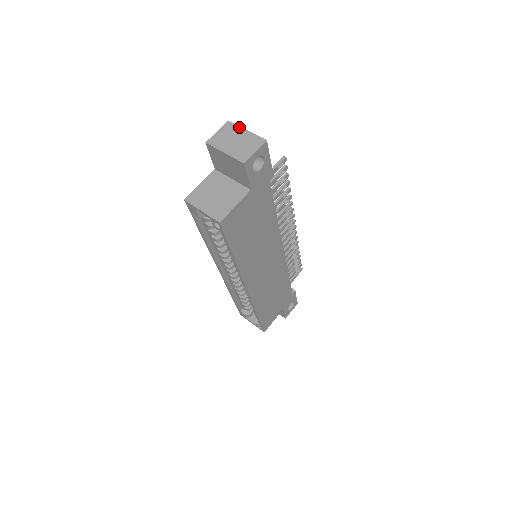
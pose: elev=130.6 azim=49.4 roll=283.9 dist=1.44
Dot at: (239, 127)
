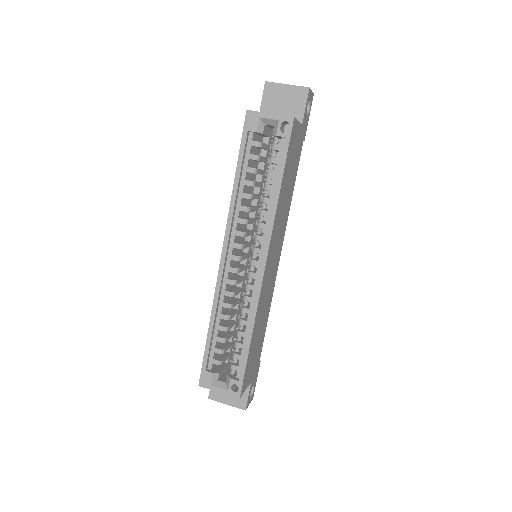
Dot at: occluded
